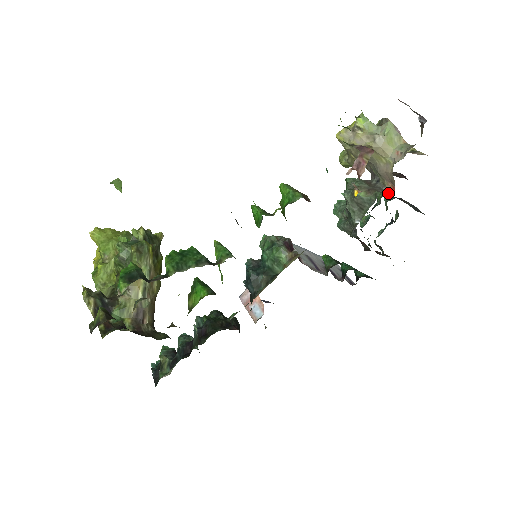
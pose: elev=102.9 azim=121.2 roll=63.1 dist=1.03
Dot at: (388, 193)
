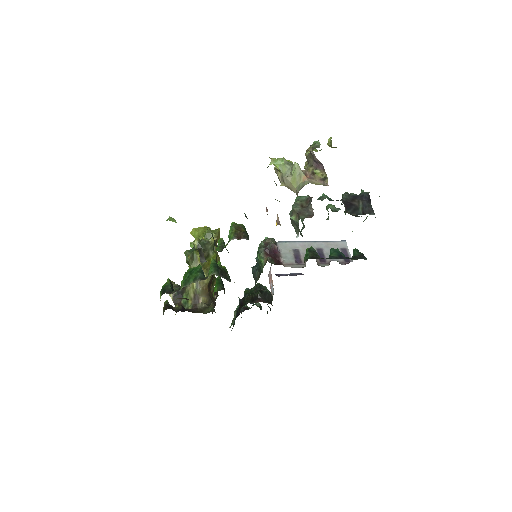
Dot at: (313, 214)
